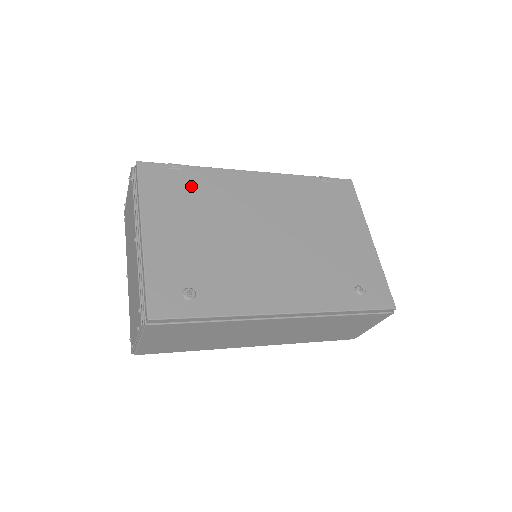
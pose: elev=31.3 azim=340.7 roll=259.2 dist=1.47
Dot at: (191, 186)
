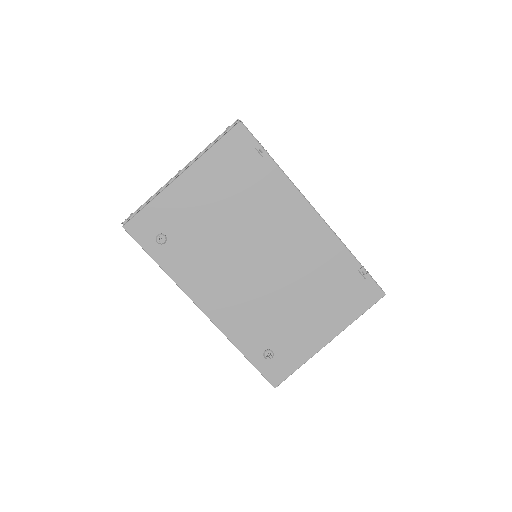
Dot at: (254, 176)
